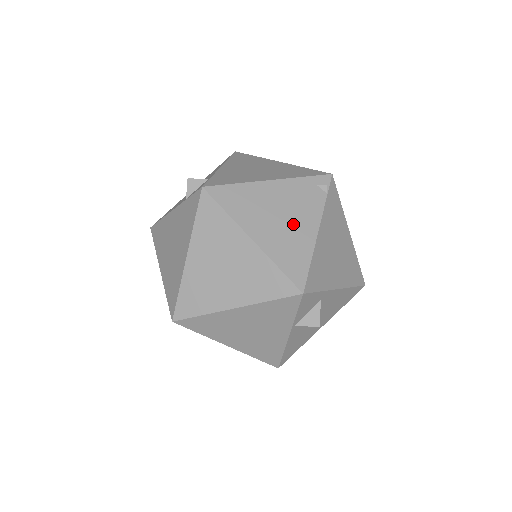
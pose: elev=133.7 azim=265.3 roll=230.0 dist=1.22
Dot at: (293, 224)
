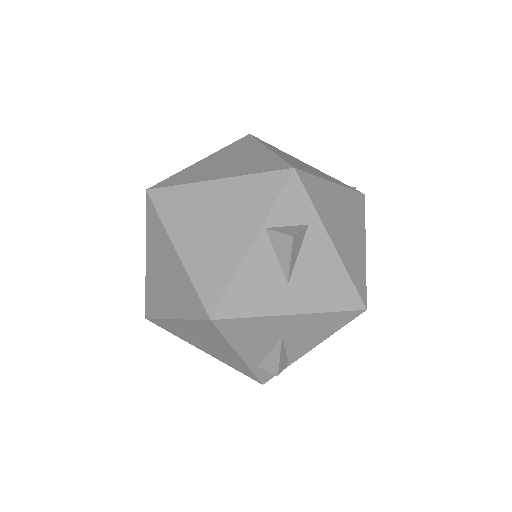
Dot at: (312, 170)
